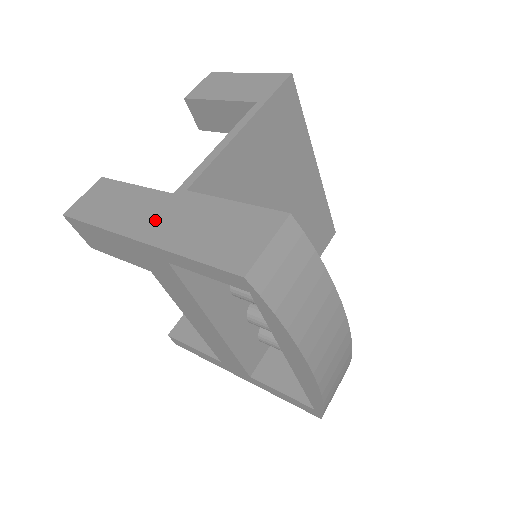
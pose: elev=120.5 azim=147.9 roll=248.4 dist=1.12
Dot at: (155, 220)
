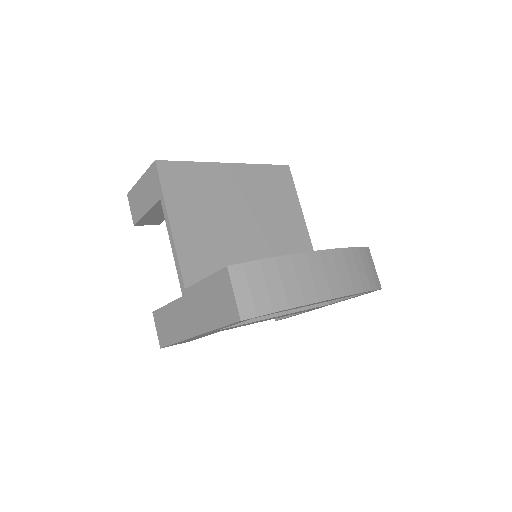
Dot at: (190, 319)
